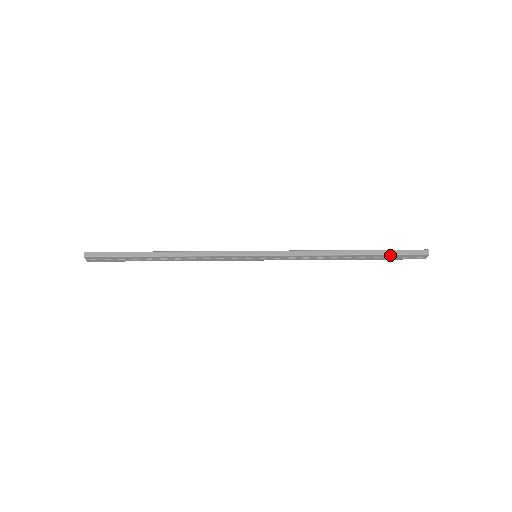
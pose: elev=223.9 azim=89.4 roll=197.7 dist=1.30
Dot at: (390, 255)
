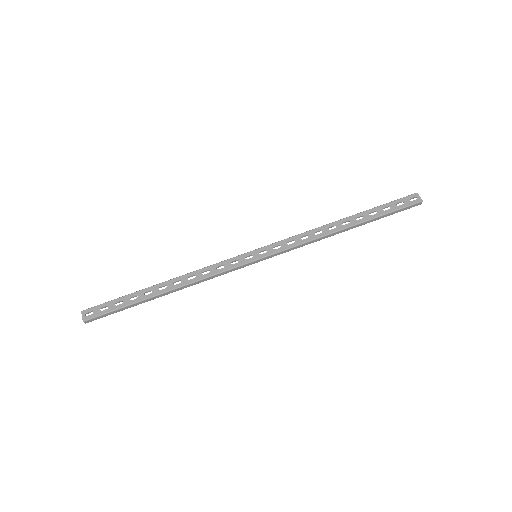
Dot at: (382, 206)
